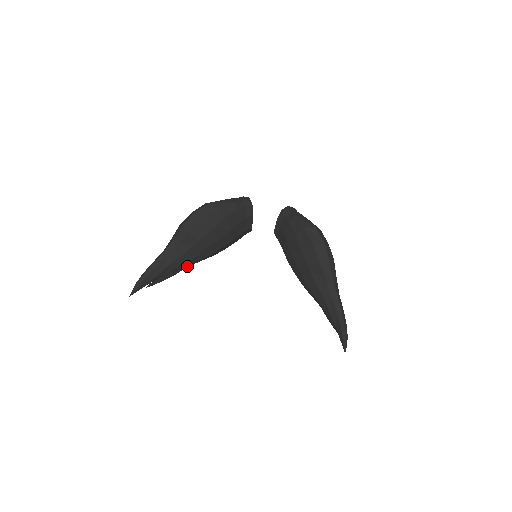
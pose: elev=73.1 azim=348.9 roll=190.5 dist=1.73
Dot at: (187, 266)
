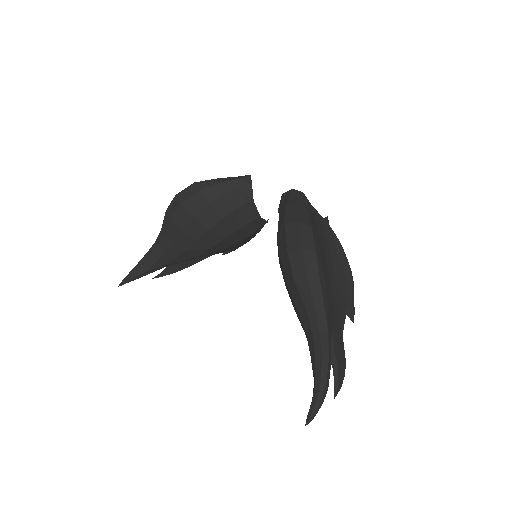
Dot at: (202, 259)
